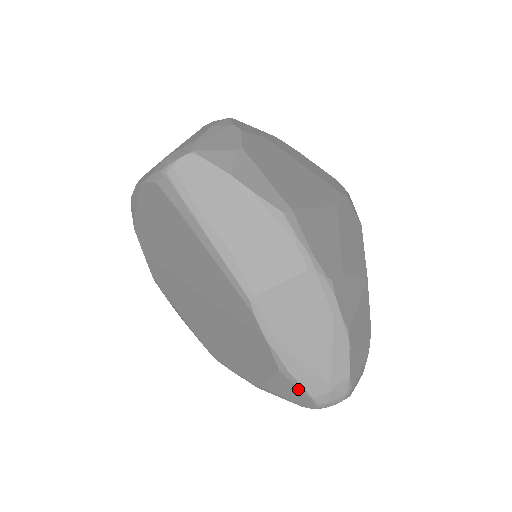
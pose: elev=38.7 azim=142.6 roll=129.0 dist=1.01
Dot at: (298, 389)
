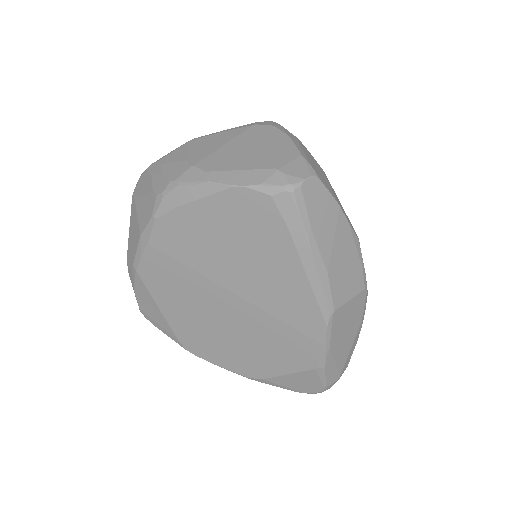
Dot at: (318, 381)
